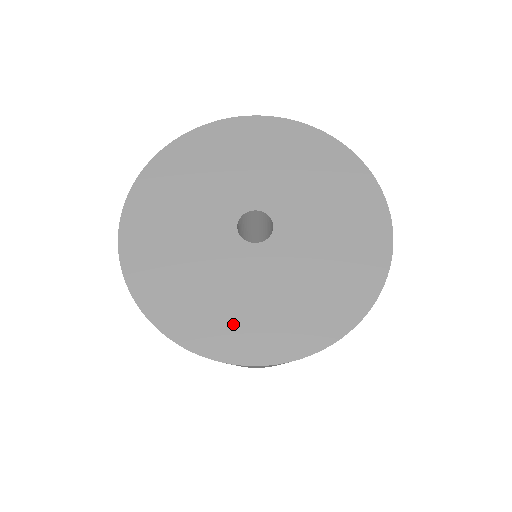
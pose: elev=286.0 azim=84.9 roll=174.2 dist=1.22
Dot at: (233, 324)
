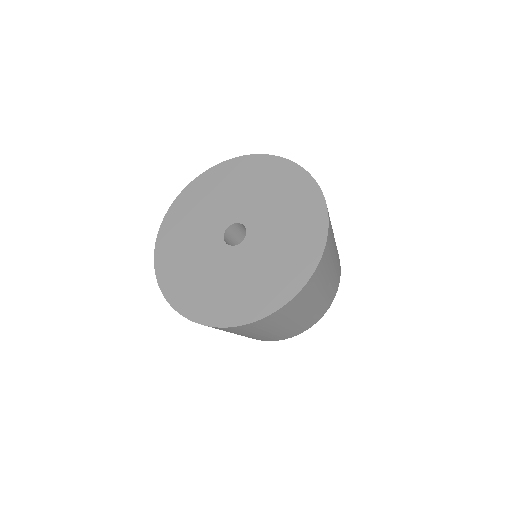
Dot at: (181, 278)
